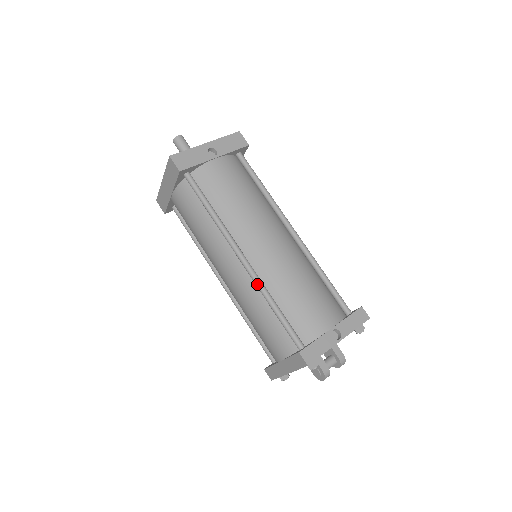
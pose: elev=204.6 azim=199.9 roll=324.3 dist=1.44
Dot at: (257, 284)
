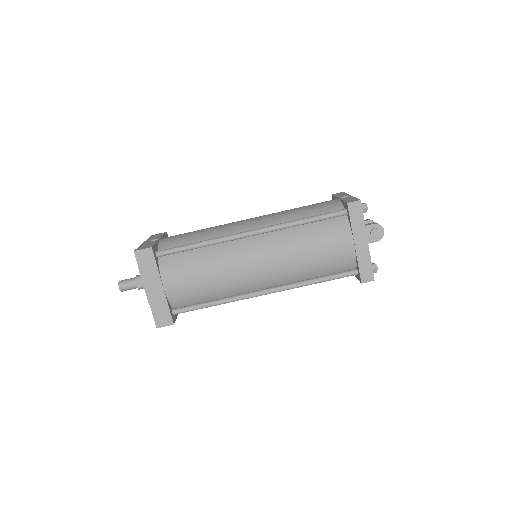
Dot at: (278, 226)
